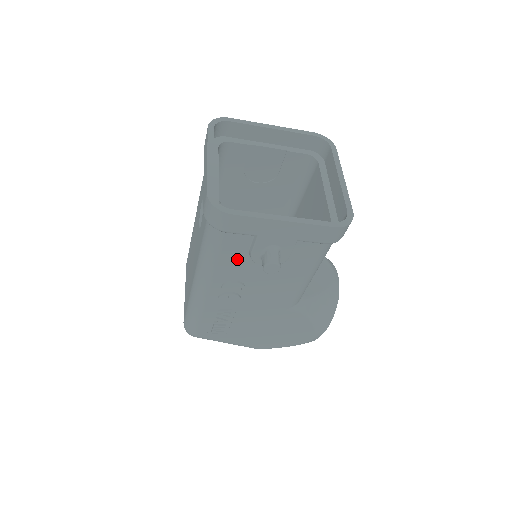
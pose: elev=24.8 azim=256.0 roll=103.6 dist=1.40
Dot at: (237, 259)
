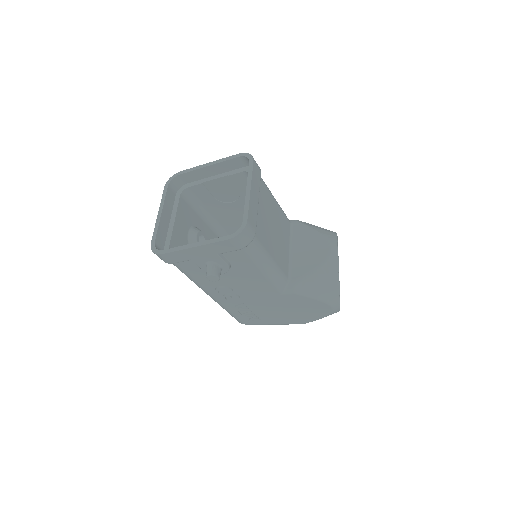
Dot at: (203, 274)
